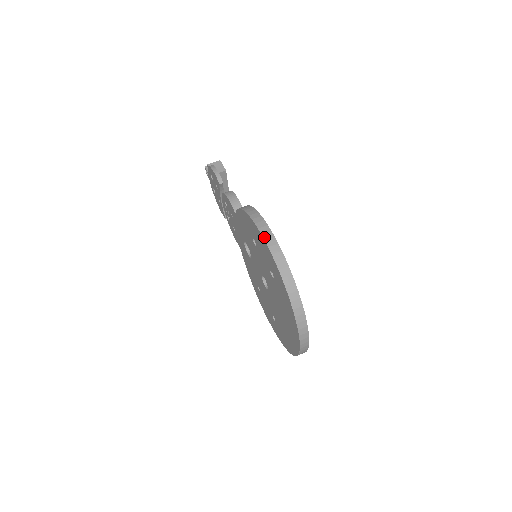
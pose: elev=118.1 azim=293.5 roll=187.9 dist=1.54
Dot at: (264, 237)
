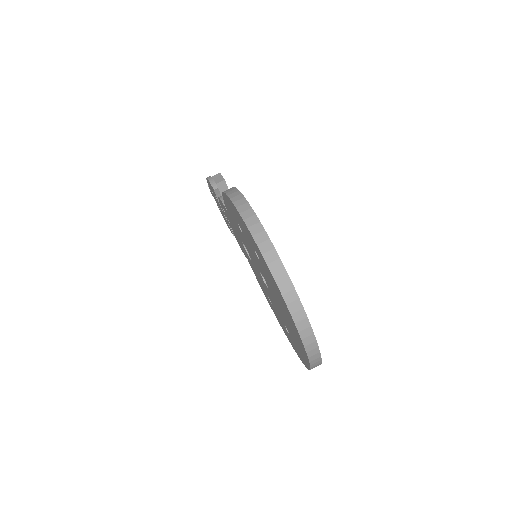
Dot at: (235, 204)
